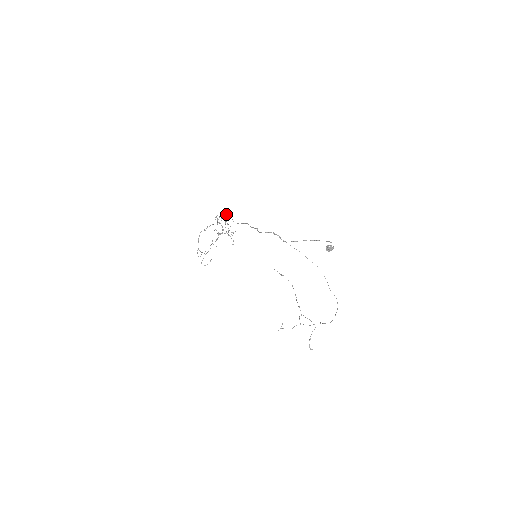
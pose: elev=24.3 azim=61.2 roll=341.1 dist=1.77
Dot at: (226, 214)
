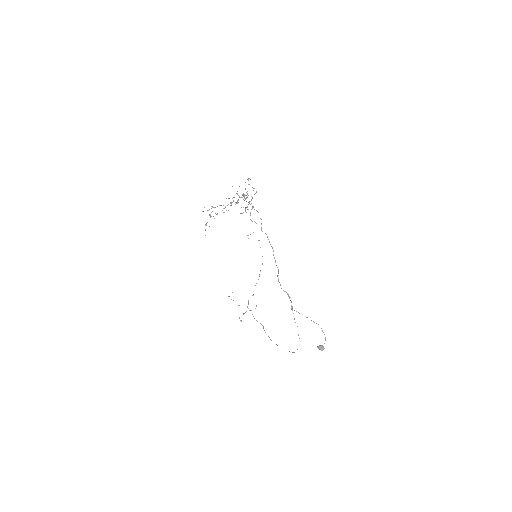
Dot at: occluded
